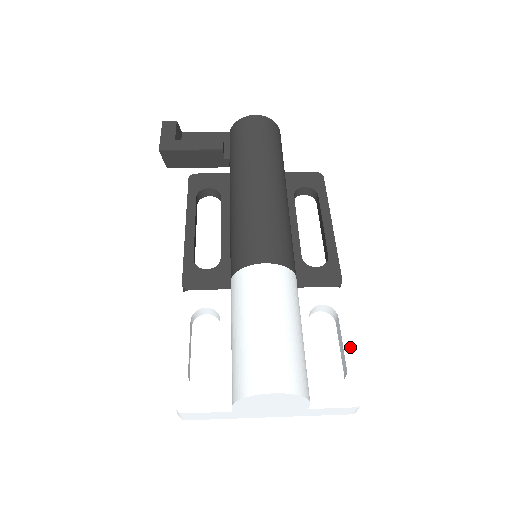
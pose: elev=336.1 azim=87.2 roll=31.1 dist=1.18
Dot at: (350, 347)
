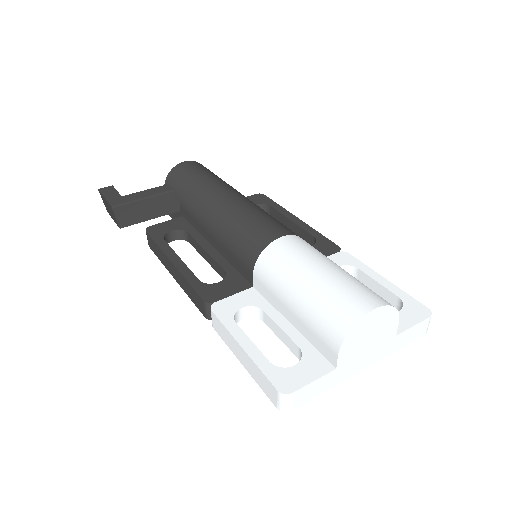
Dot at: (386, 283)
